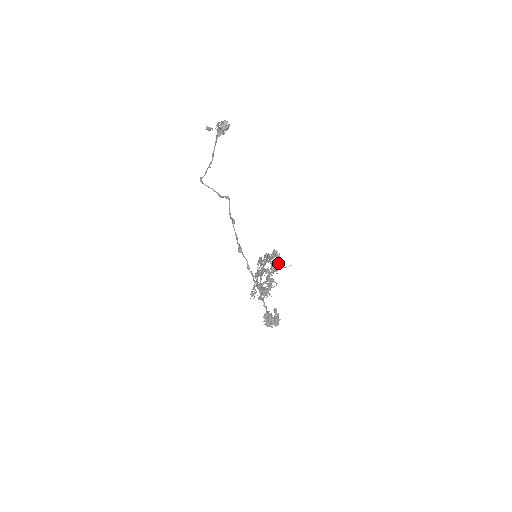
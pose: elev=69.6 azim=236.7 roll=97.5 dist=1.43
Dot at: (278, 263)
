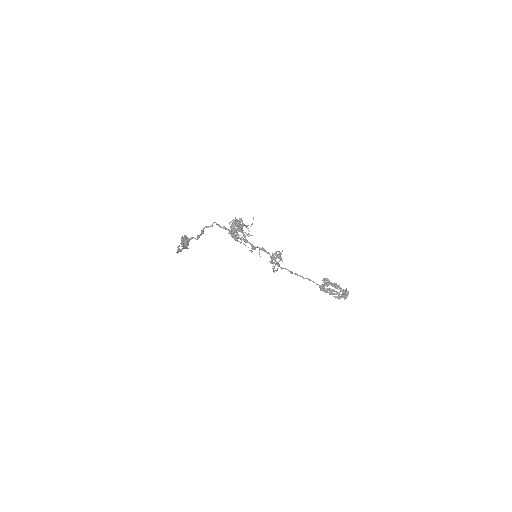
Dot at: occluded
